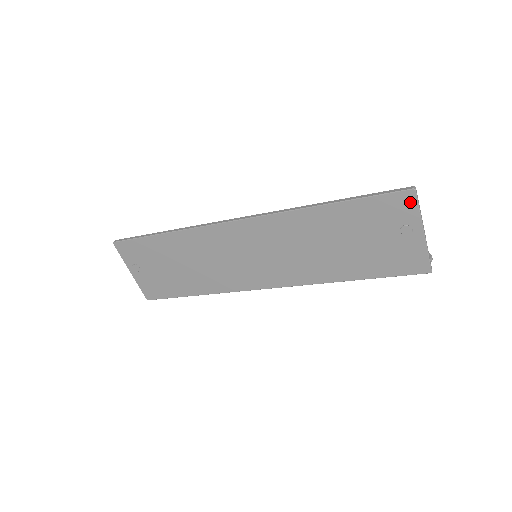
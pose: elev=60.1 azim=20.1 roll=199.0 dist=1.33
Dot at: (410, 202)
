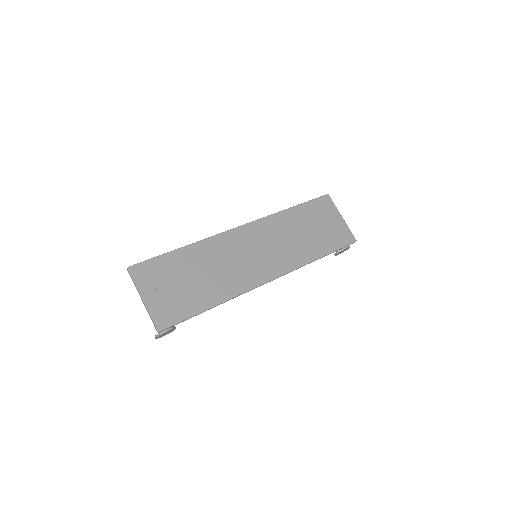
Dot at: (329, 201)
